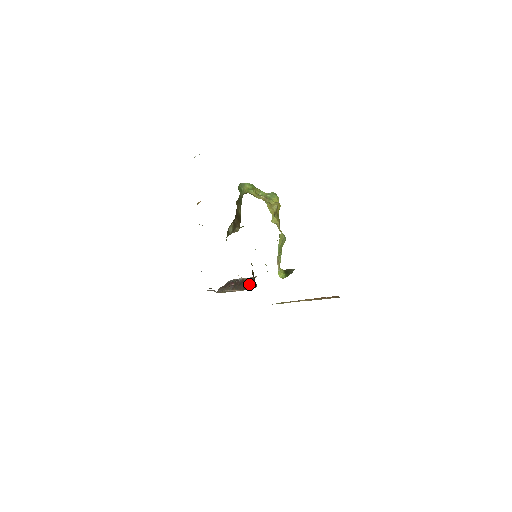
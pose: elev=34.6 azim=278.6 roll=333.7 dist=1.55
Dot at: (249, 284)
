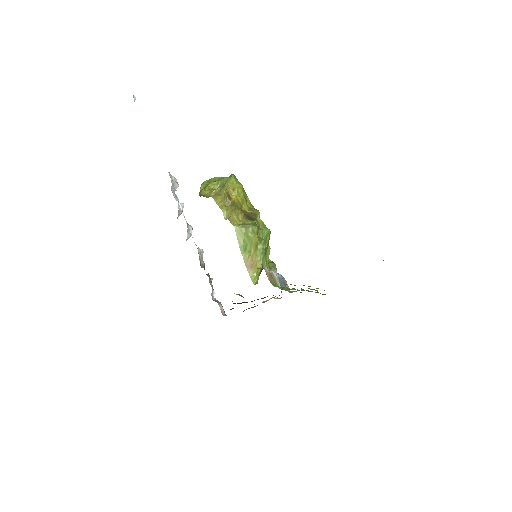
Dot at: occluded
